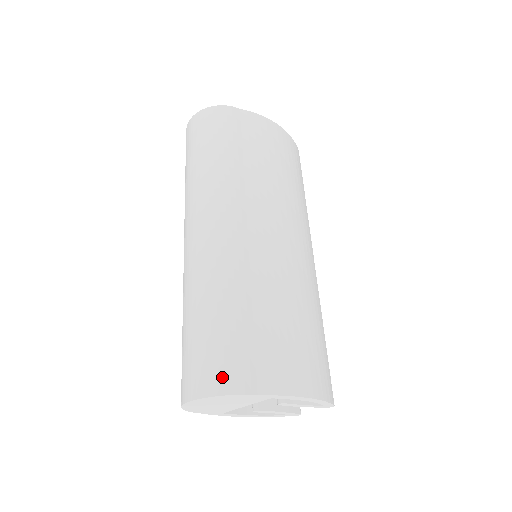
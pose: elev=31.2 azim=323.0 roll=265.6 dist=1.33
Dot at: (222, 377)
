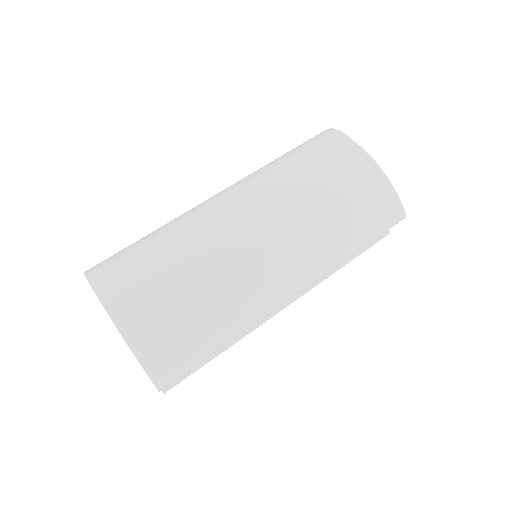
Dot at: (99, 268)
